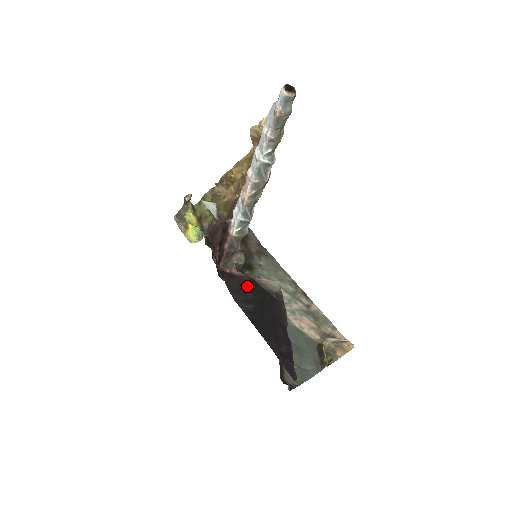
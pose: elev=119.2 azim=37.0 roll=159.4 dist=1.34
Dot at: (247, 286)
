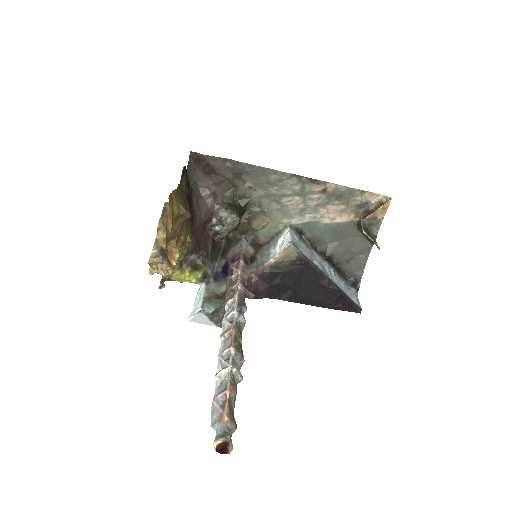
Dot at: (272, 280)
